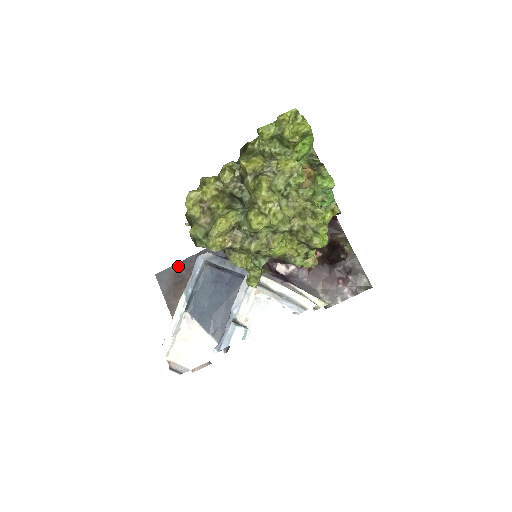
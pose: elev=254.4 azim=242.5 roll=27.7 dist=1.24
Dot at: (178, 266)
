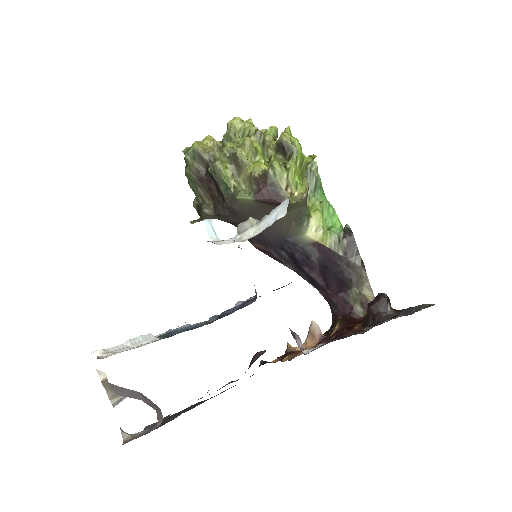
Dot at: occluded
